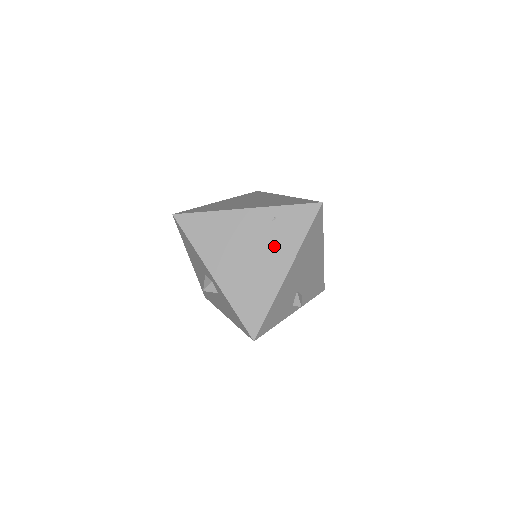
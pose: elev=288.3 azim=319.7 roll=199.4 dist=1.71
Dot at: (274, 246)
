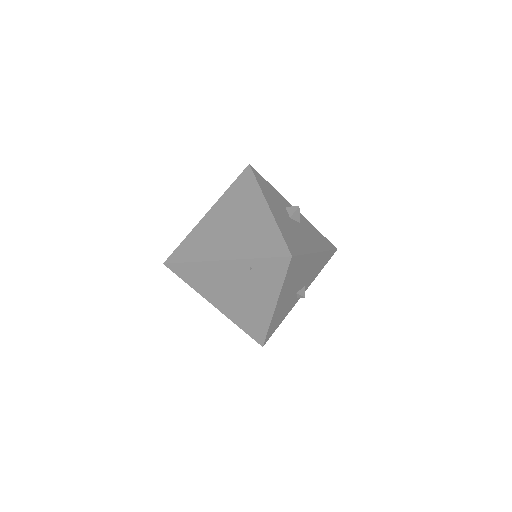
Dot at: (257, 289)
